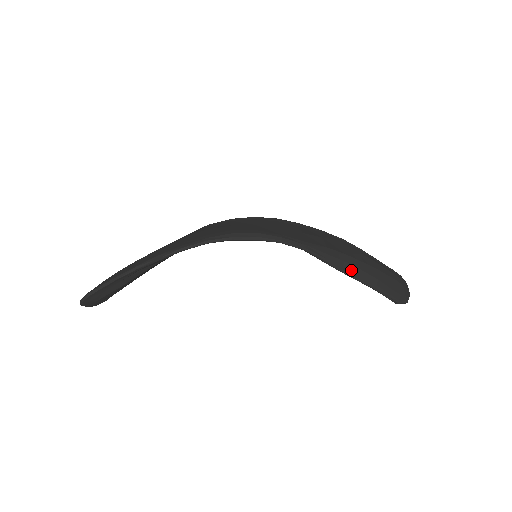
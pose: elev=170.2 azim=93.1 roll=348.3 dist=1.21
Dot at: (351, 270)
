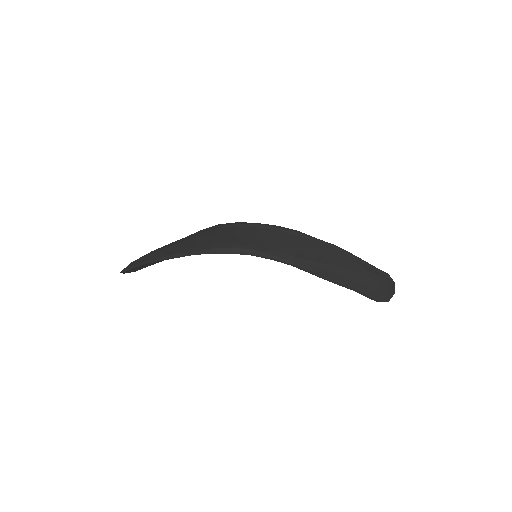
Dot at: (336, 278)
